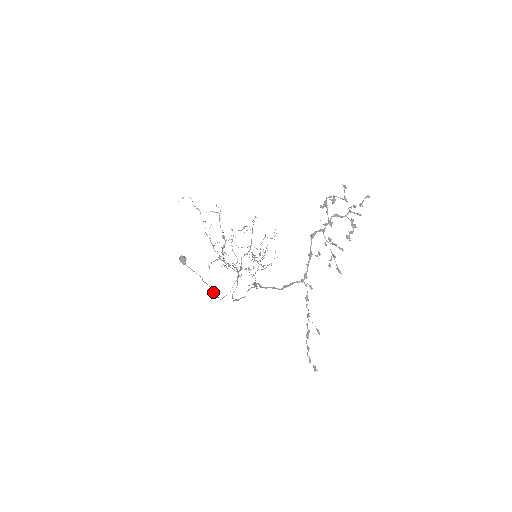
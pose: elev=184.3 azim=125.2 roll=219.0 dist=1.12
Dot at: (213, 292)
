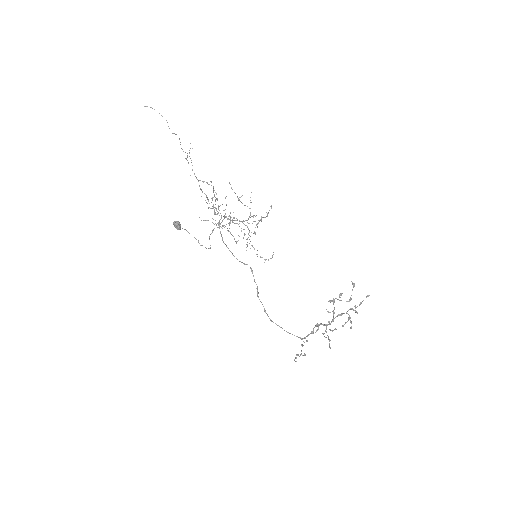
Dot at: (208, 248)
